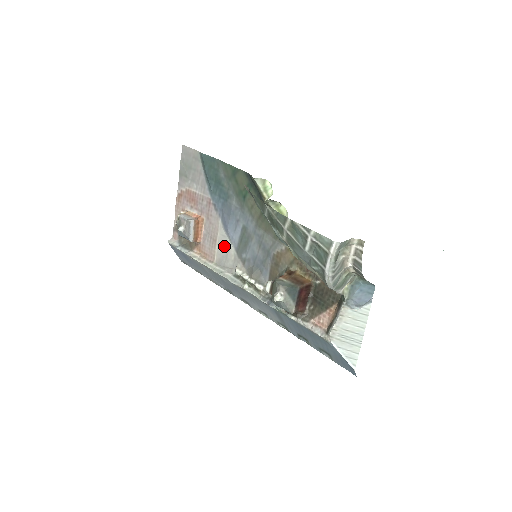
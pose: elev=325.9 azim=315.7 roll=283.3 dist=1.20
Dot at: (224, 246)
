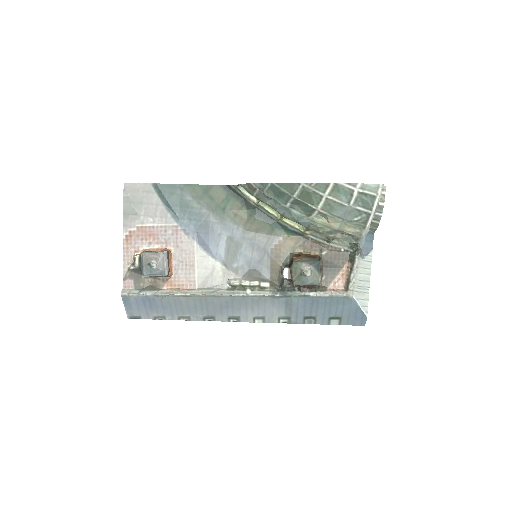
Dot at: (206, 266)
